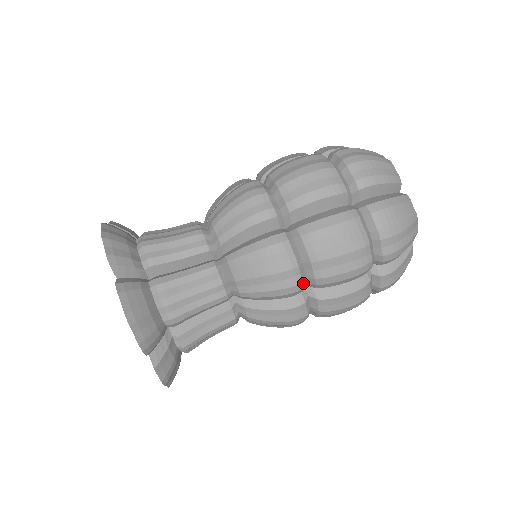
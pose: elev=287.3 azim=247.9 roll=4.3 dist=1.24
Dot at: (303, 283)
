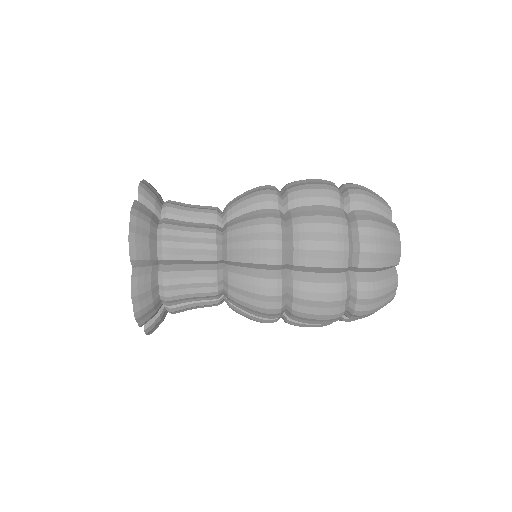
Dot at: (277, 192)
